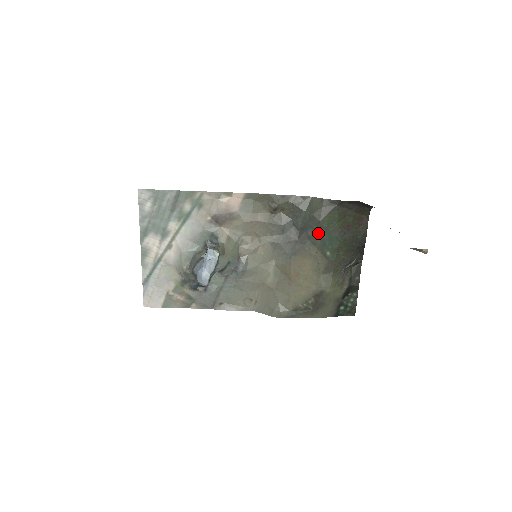
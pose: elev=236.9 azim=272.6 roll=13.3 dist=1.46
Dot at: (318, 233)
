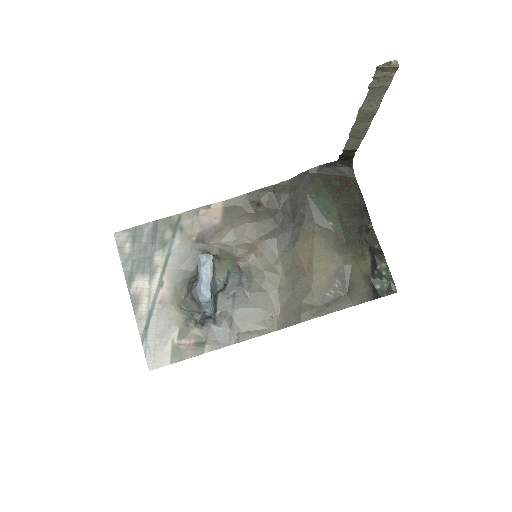
Dot at: (310, 206)
